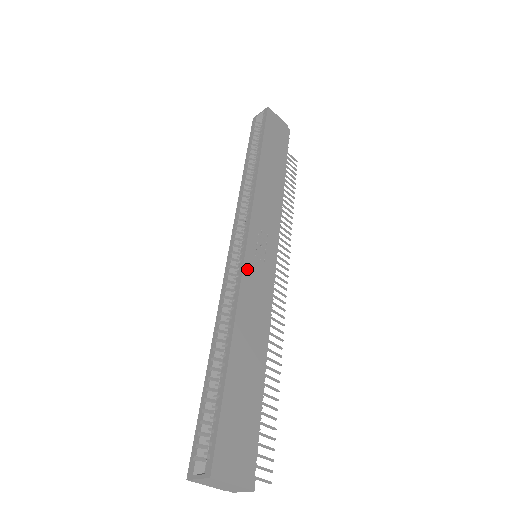
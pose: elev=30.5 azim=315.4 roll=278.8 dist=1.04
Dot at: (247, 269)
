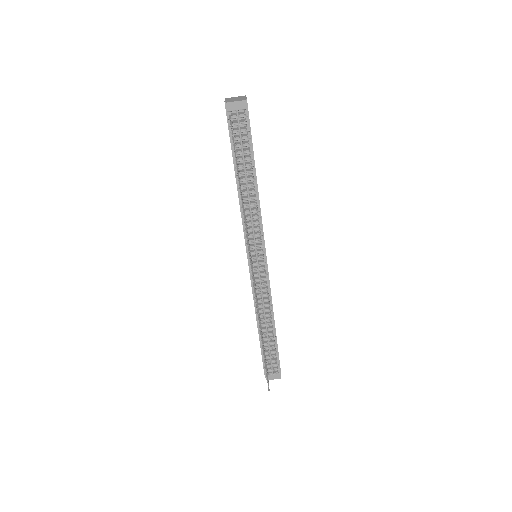
Dot at: occluded
